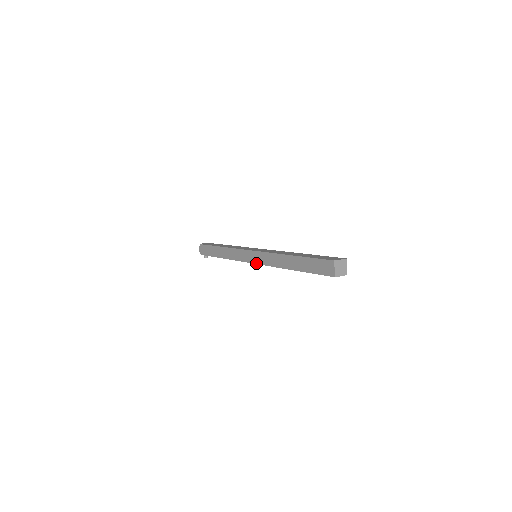
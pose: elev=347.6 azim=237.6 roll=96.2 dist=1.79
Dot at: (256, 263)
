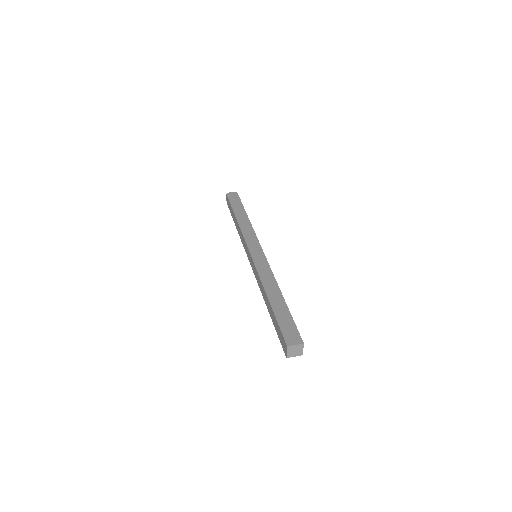
Dot at: (252, 268)
